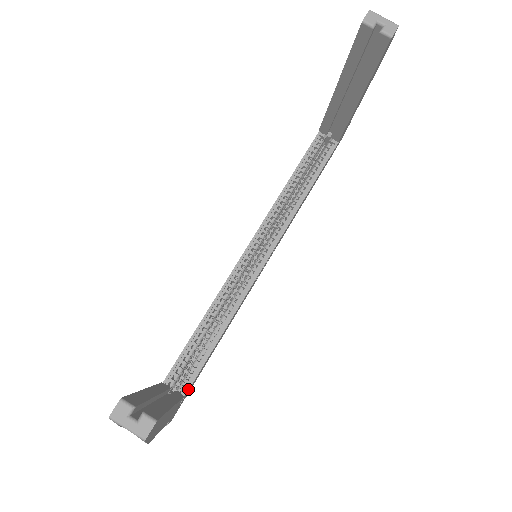
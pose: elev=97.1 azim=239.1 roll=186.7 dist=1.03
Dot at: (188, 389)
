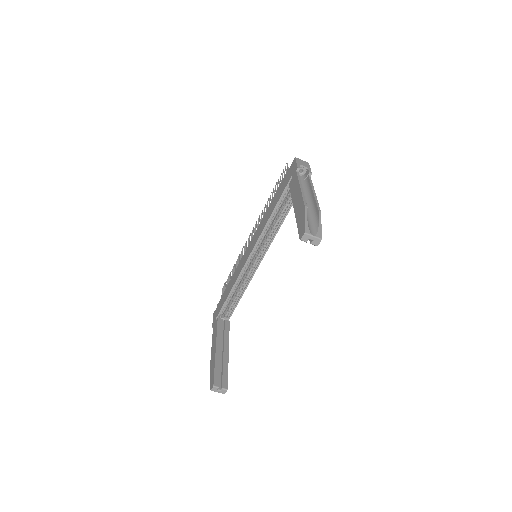
Dot at: occluded
